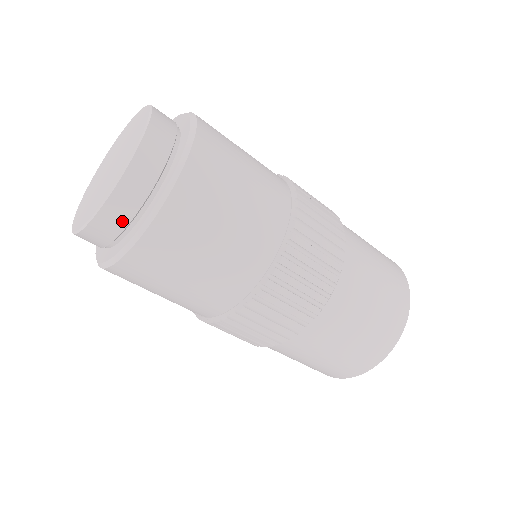
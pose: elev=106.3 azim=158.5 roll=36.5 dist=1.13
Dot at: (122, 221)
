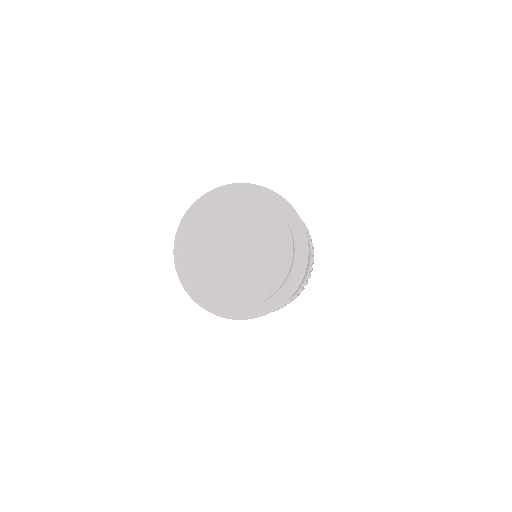
Dot at: occluded
